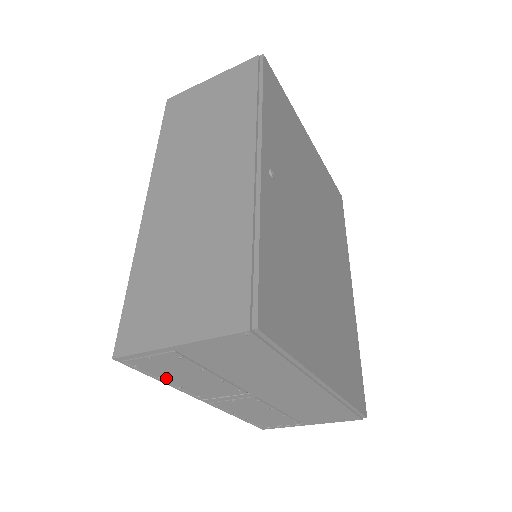
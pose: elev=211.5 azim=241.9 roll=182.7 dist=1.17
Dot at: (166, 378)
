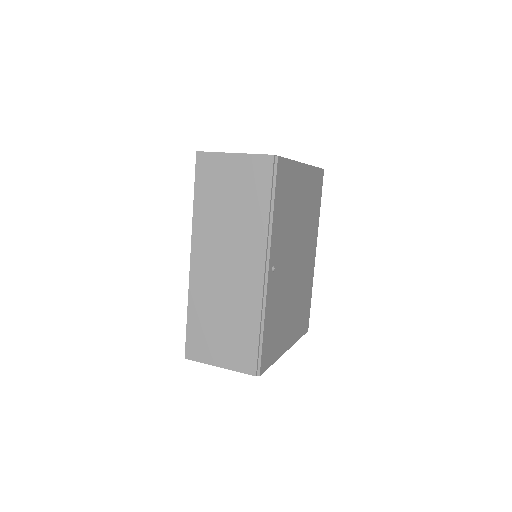
Dot at: occluded
